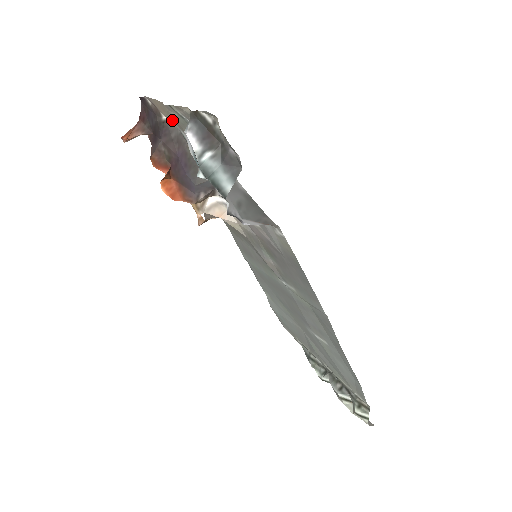
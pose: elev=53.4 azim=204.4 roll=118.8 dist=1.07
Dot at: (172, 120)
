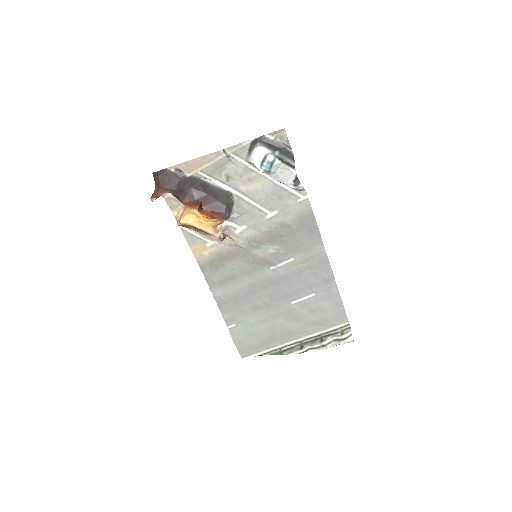
Dot at: (203, 170)
